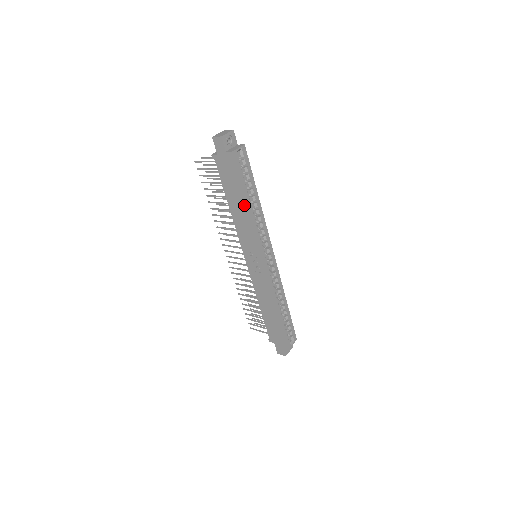
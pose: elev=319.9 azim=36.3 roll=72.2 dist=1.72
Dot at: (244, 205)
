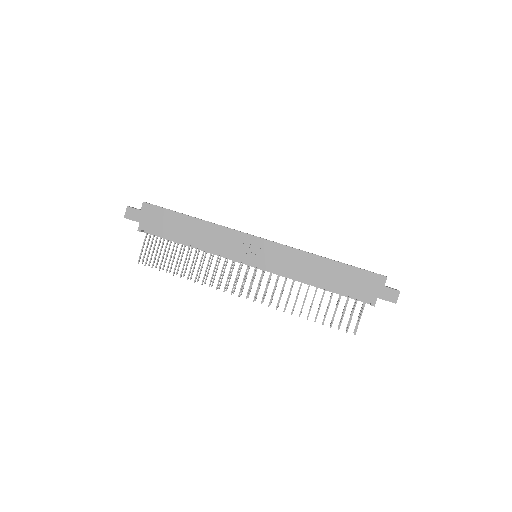
Dot at: (193, 223)
